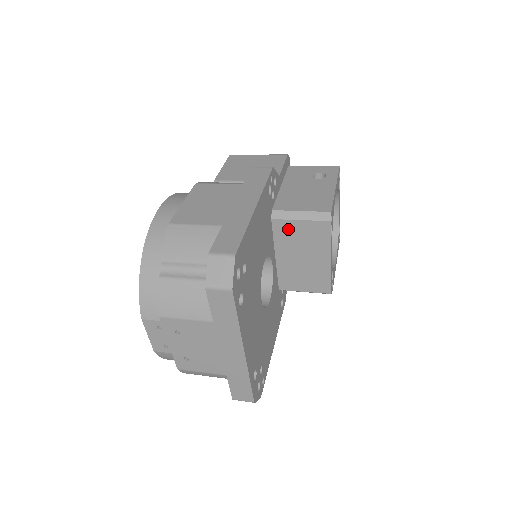
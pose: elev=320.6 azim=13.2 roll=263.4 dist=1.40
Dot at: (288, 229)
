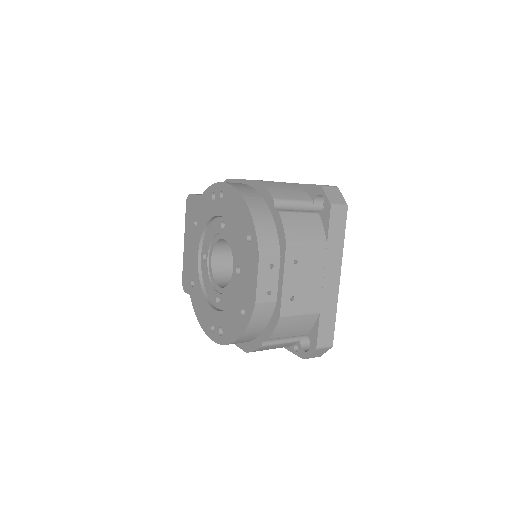
Dot at: occluded
